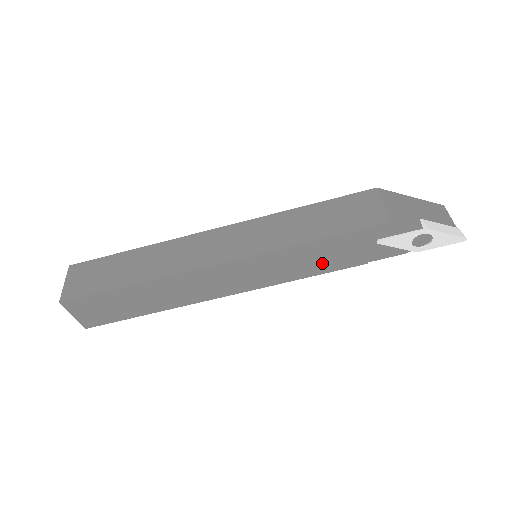
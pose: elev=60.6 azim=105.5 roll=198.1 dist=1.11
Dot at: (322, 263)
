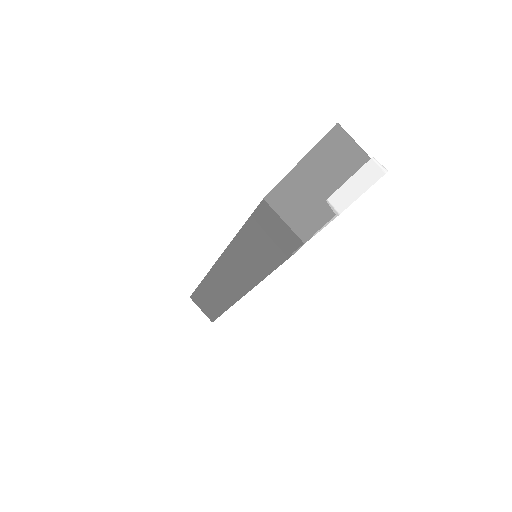
Dot at: occluded
